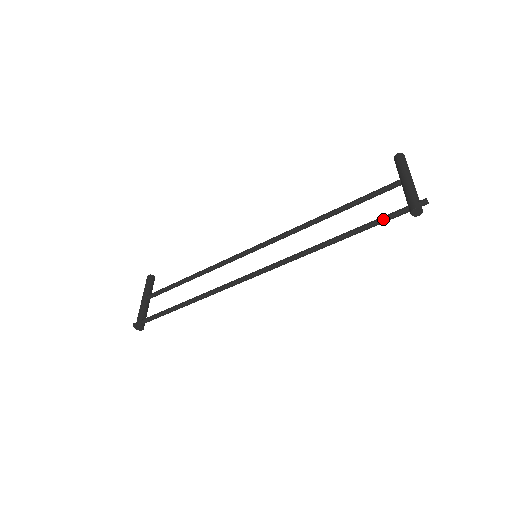
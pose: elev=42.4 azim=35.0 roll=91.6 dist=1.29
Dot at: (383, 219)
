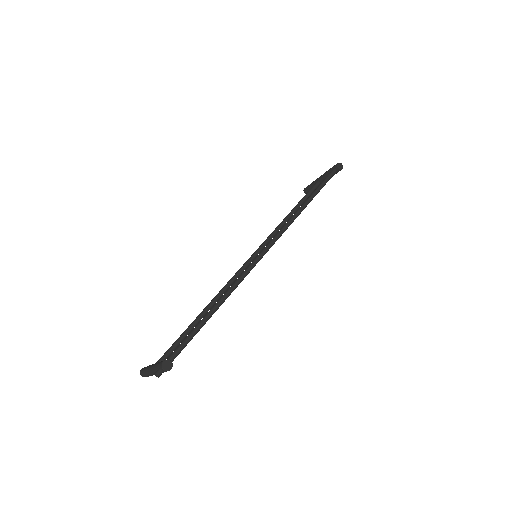
Dot at: (326, 179)
